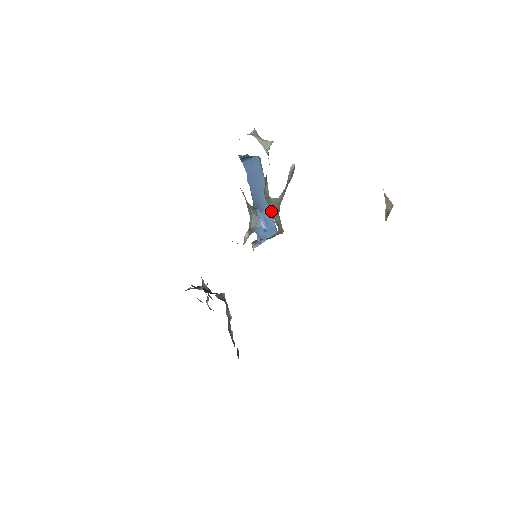
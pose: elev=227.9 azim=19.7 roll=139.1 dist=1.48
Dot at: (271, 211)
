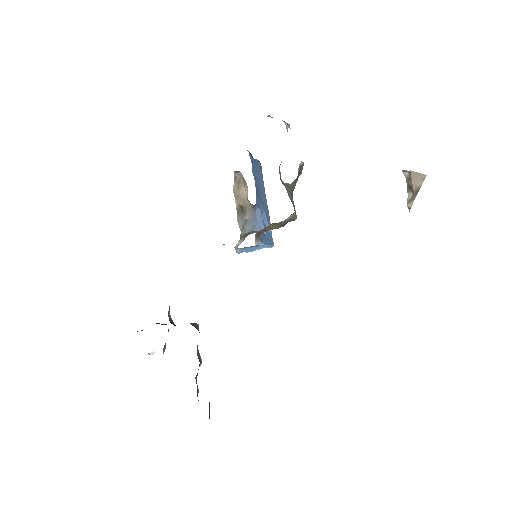
Dot at: occluded
